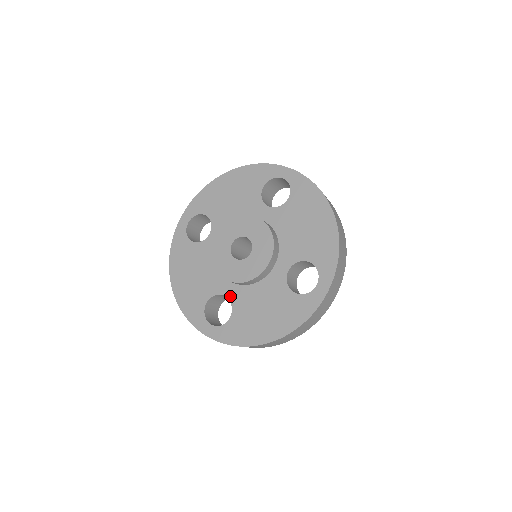
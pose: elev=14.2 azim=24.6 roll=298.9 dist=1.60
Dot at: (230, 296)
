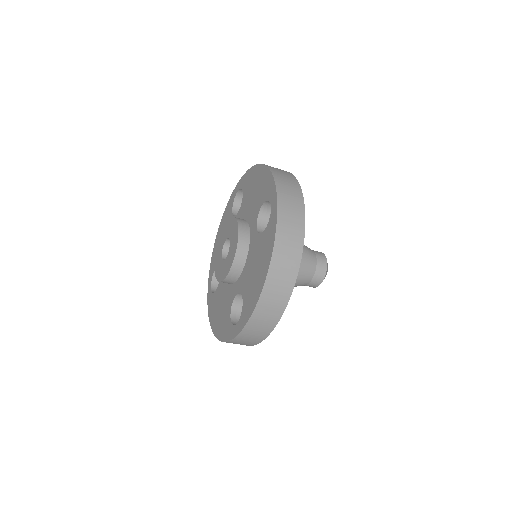
Dot at: (238, 290)
